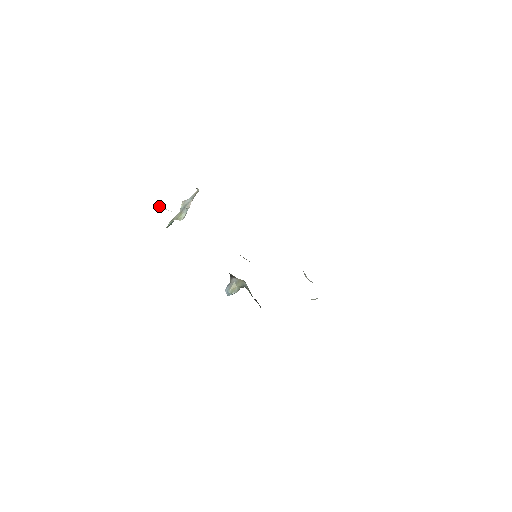
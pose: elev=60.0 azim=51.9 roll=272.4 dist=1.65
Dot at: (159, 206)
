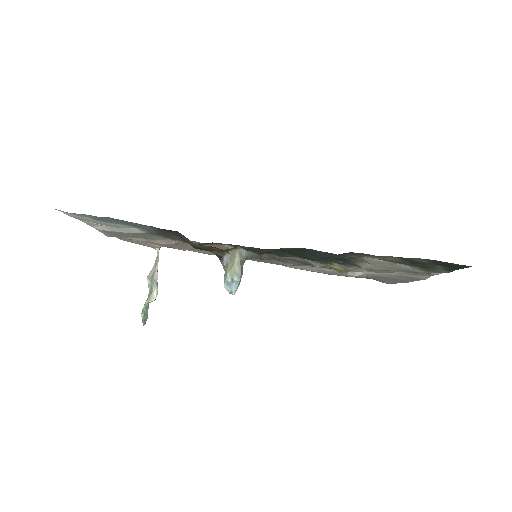
Dot at: (84, 221)
